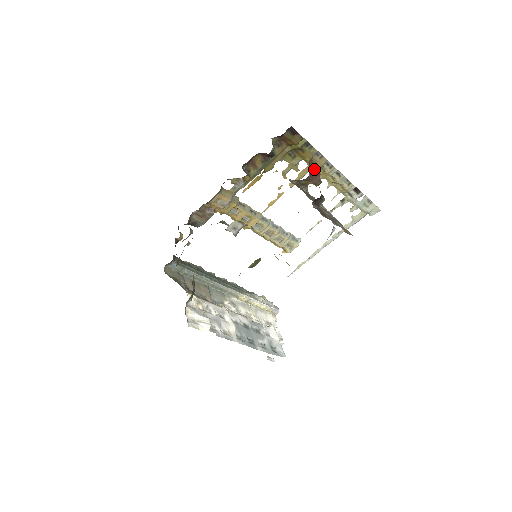
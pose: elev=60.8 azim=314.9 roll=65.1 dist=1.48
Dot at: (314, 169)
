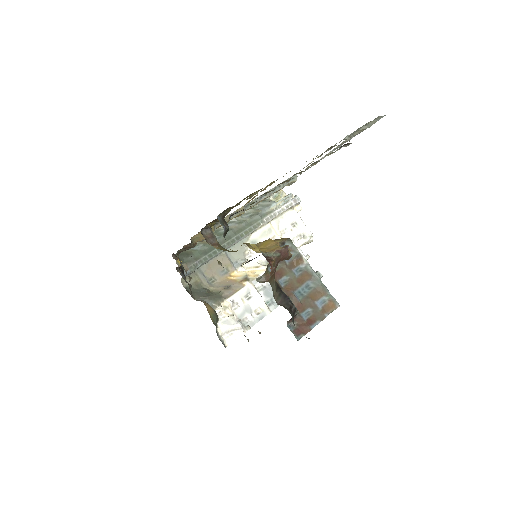
Dot at: (278, 257)
